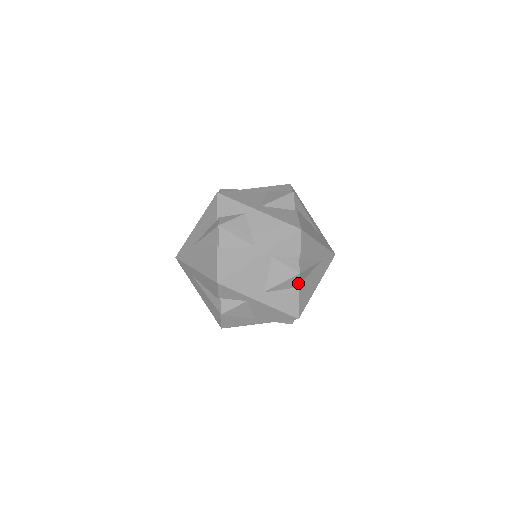
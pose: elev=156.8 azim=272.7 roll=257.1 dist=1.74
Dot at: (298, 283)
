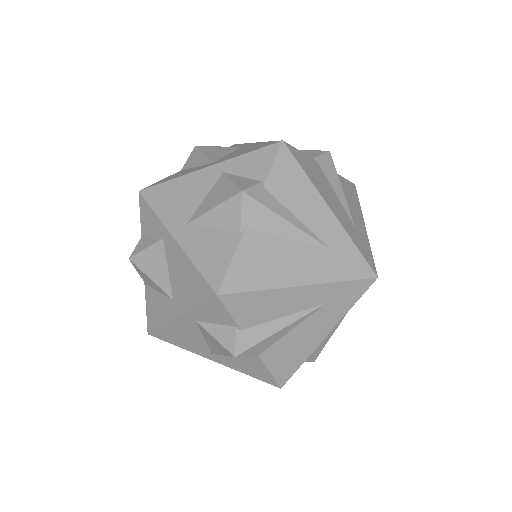
Dot at: (241, 221)
